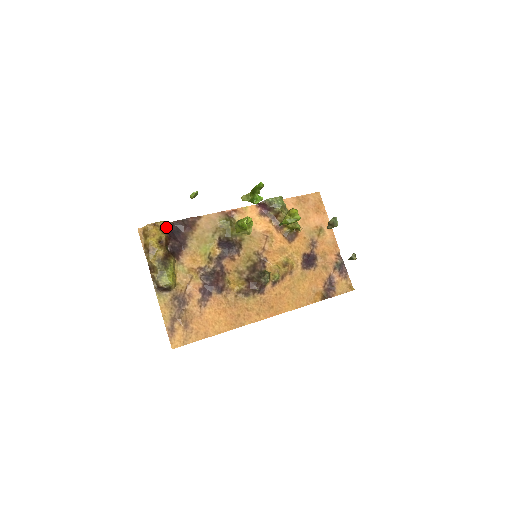
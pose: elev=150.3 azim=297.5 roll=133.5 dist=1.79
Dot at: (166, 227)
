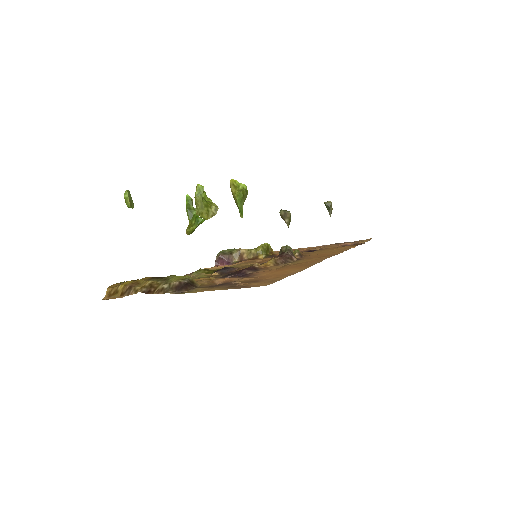
Dot at: occluded
